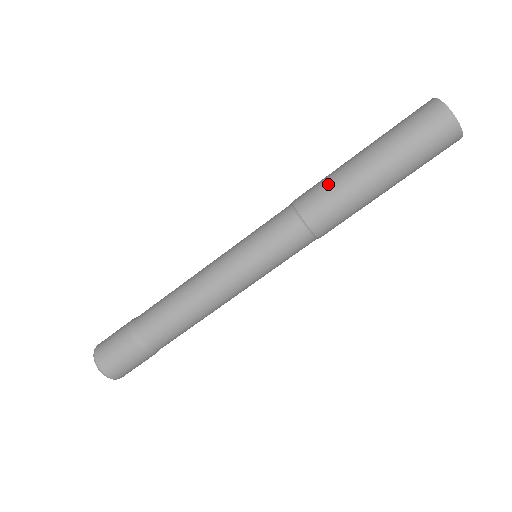
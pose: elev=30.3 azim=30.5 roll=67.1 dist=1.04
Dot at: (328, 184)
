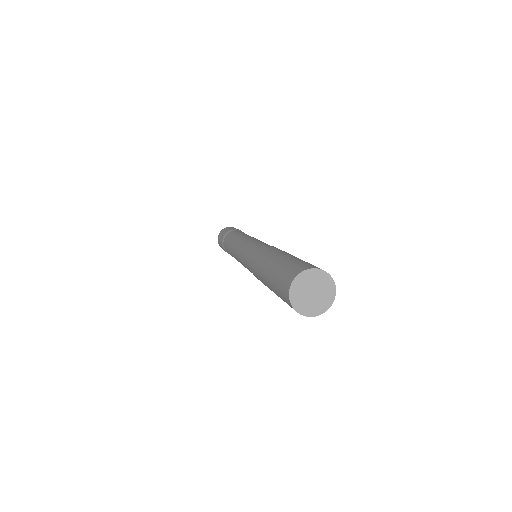
Dot at: (257, 271)
